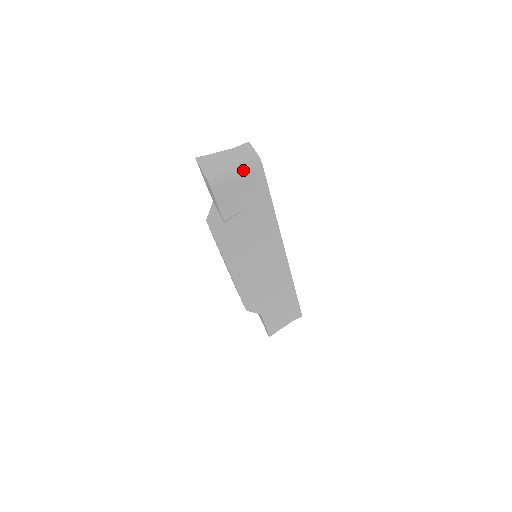
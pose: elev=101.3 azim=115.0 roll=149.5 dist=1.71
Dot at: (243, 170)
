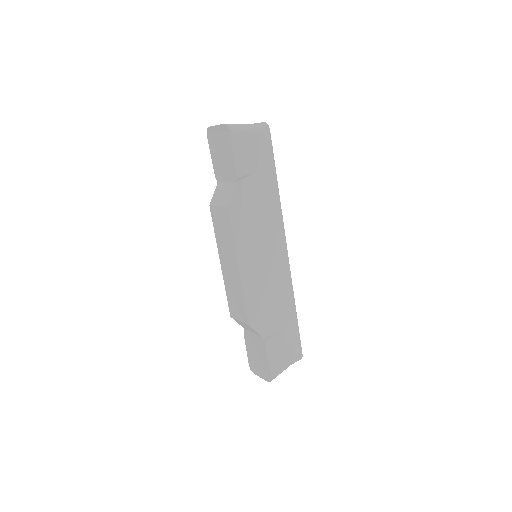
Dot at: (255, 128)
